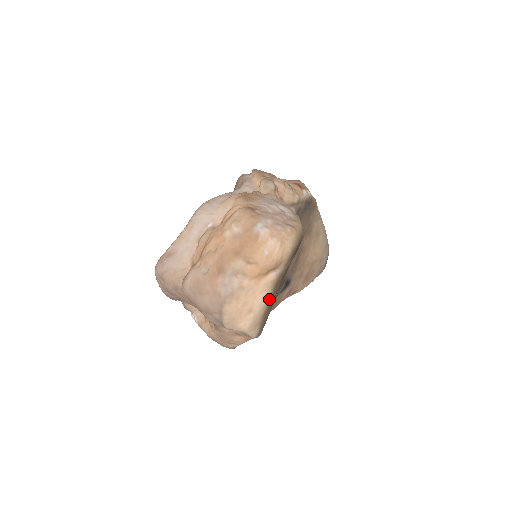
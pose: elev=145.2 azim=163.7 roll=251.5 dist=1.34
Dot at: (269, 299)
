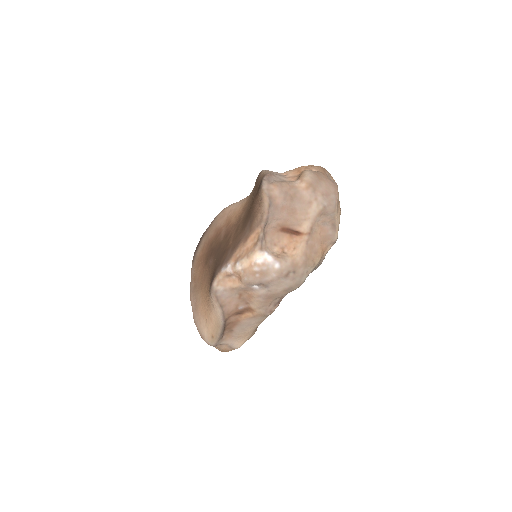
Dot at: occluded
